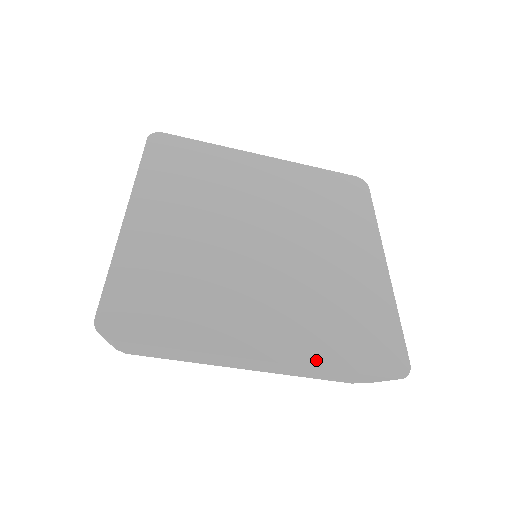
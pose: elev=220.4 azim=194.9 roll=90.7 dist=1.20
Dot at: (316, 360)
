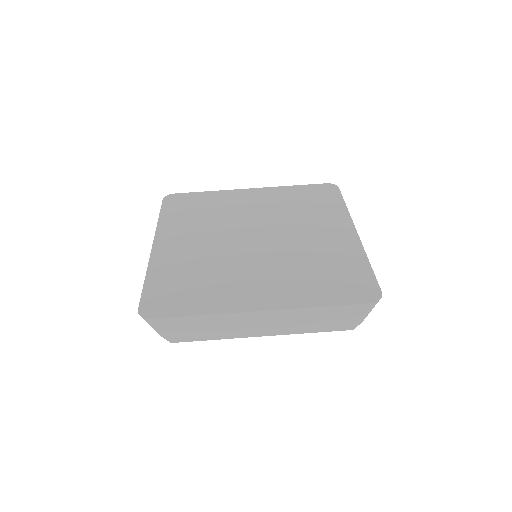
Dot at: (303, 303)
